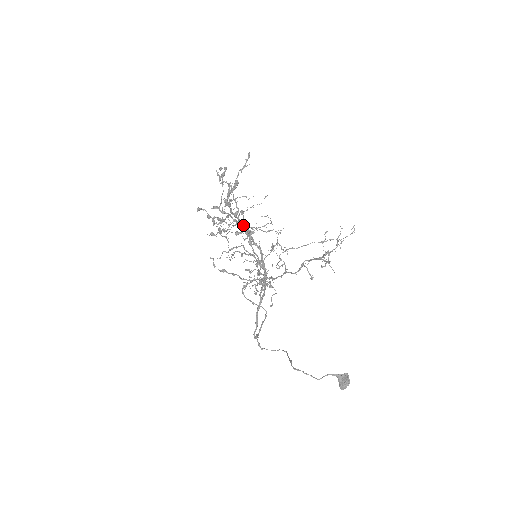
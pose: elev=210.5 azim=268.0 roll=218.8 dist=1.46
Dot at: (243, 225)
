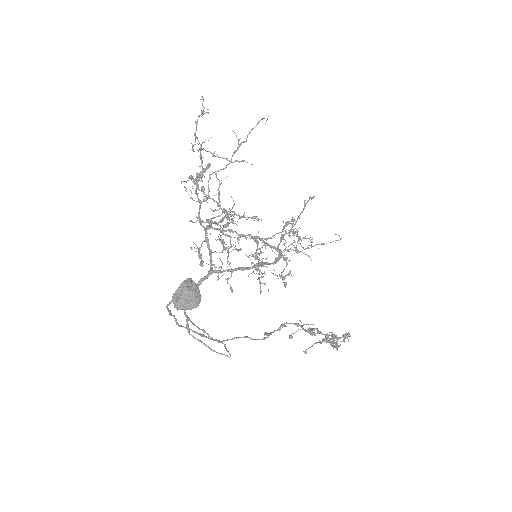
Dot at: (217, 205)
